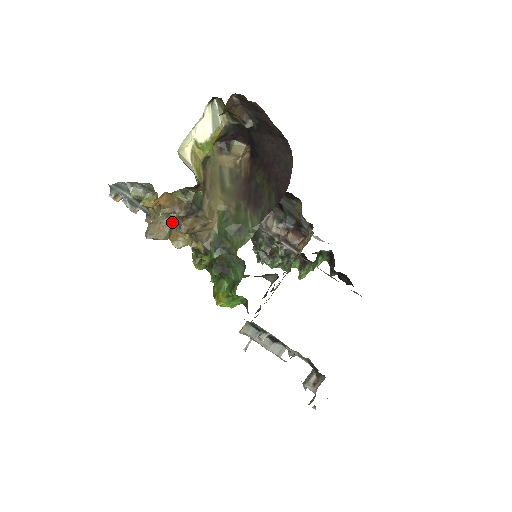
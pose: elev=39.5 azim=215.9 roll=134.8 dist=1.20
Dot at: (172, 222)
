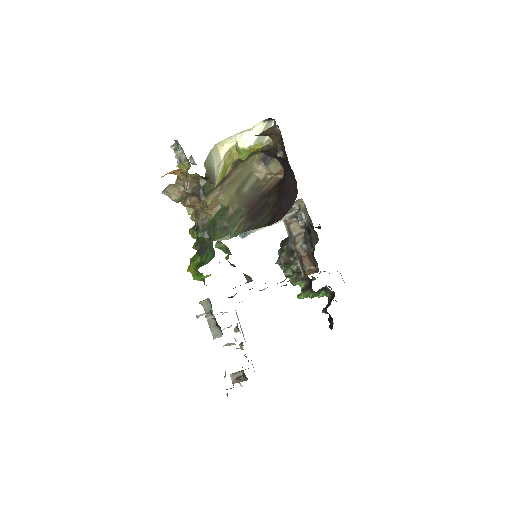
Dot at: (185, 192)
